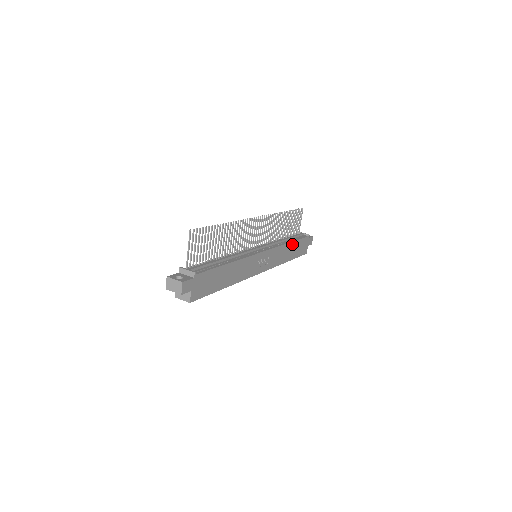
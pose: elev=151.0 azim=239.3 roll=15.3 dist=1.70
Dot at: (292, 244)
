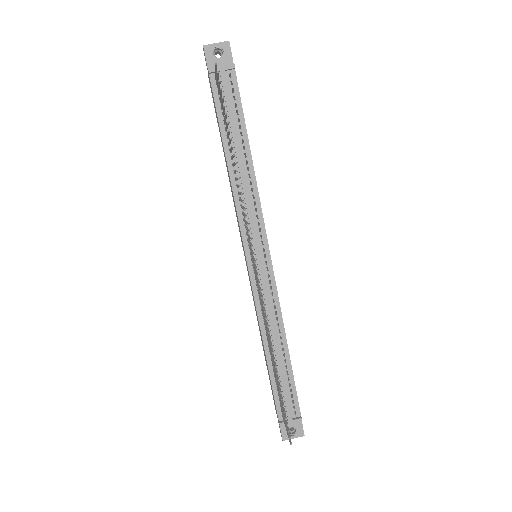
Dot at: (248, 147)
